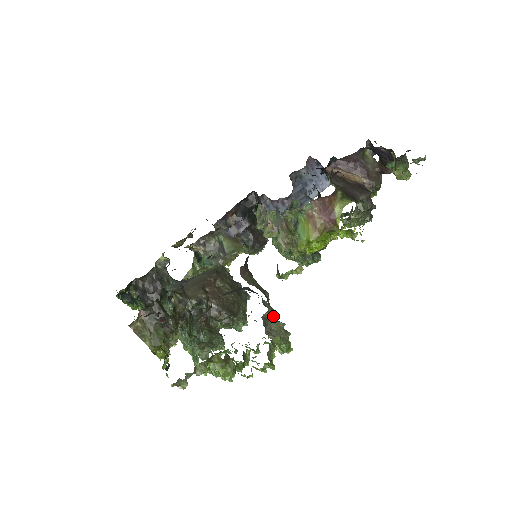
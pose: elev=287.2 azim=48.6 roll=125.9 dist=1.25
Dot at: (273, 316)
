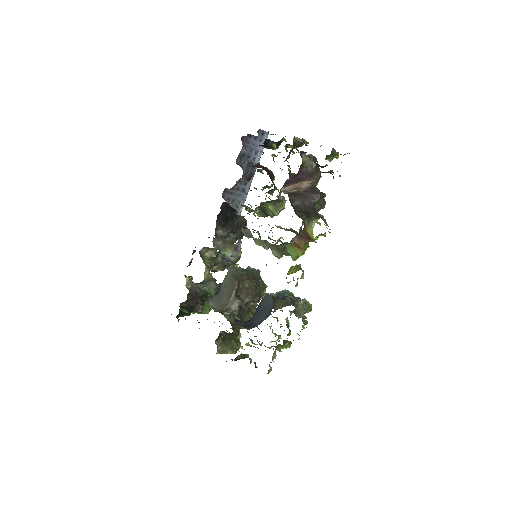
Dot at: (297, 305)
